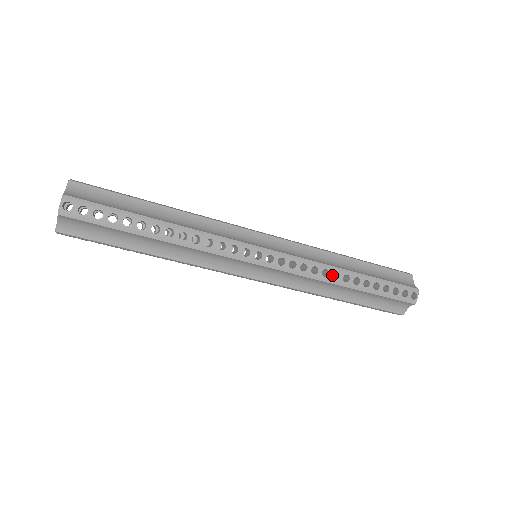
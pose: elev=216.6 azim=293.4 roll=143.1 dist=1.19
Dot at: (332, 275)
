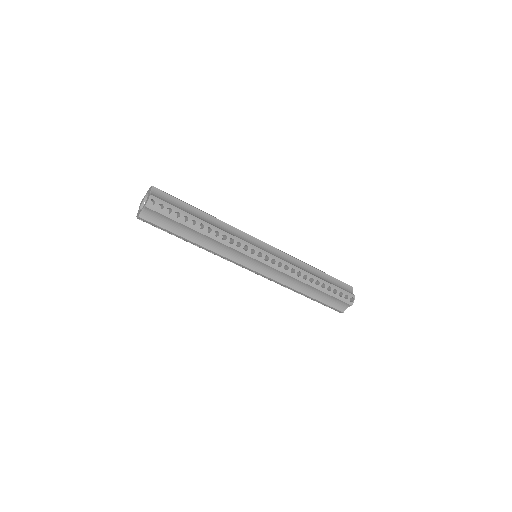
Dot at: occluded
